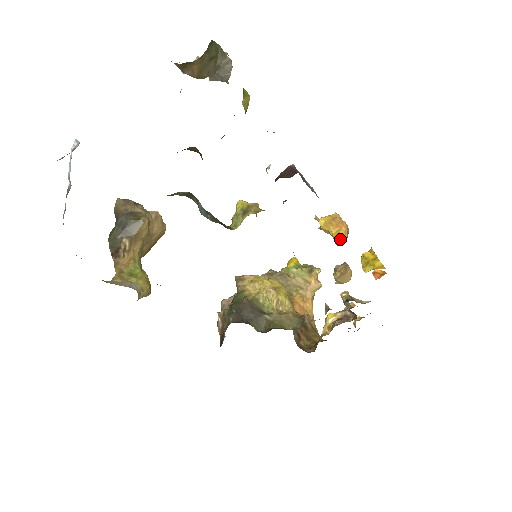
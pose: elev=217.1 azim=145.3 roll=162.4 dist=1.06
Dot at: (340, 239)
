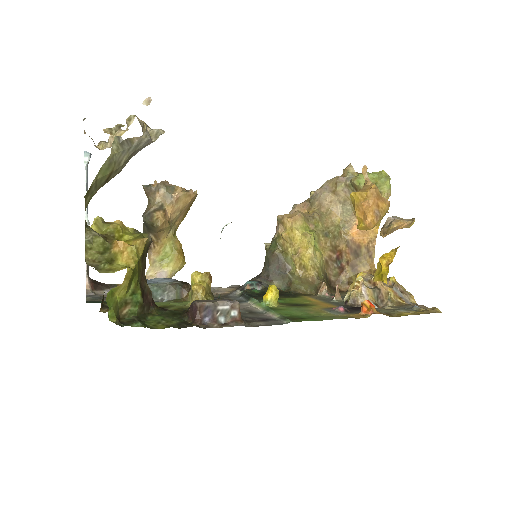
Dot at: (363, 229)
